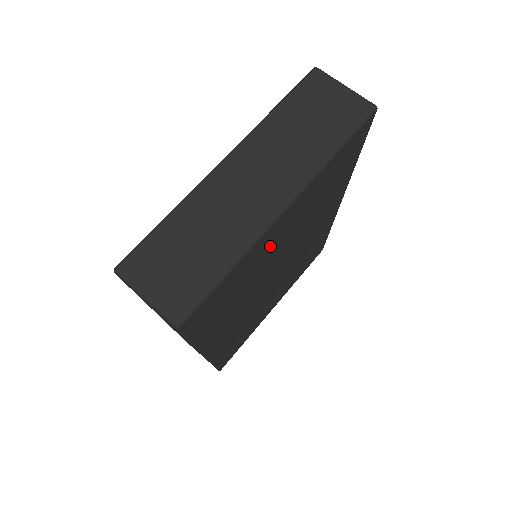
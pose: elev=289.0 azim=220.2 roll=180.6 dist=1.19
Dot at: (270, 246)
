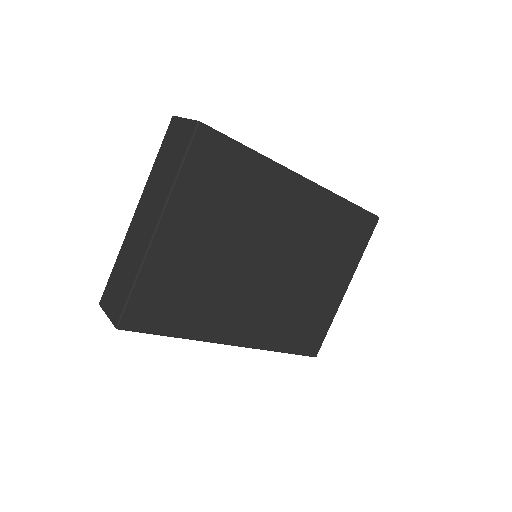
Dot at: (185, 254)
